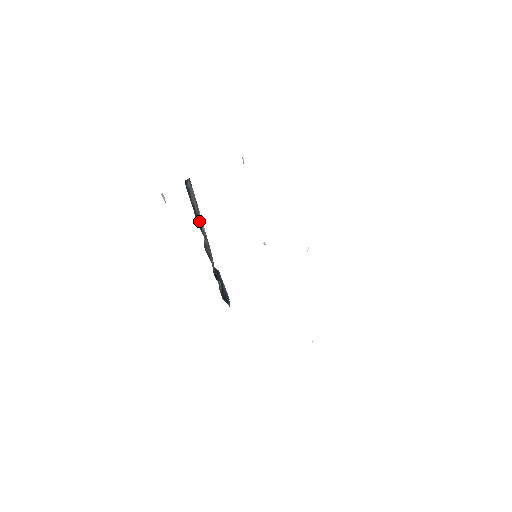
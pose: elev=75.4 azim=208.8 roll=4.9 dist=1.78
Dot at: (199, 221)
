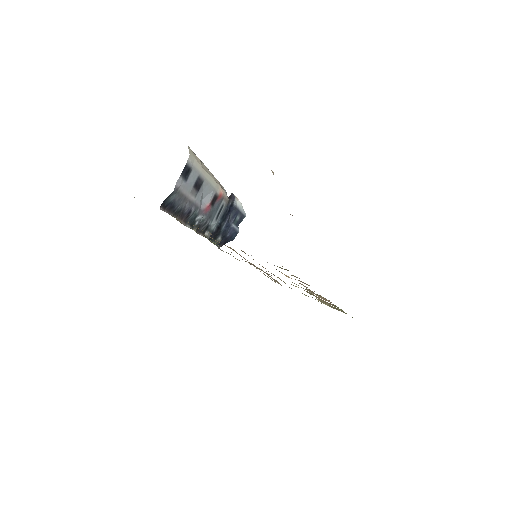
Dot at: (191, 214)
